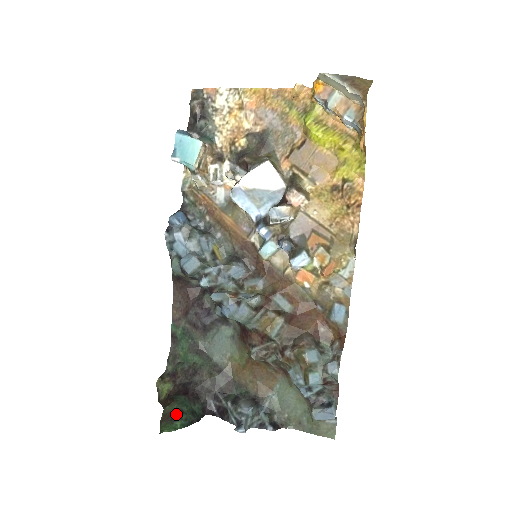
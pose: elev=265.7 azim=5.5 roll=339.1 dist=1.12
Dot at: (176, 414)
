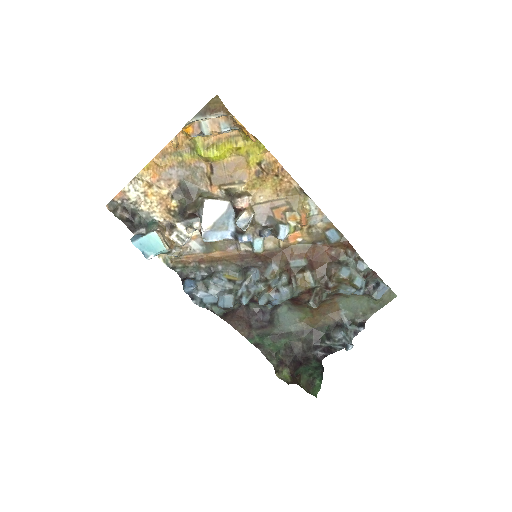
Dot at: (311, 379)
